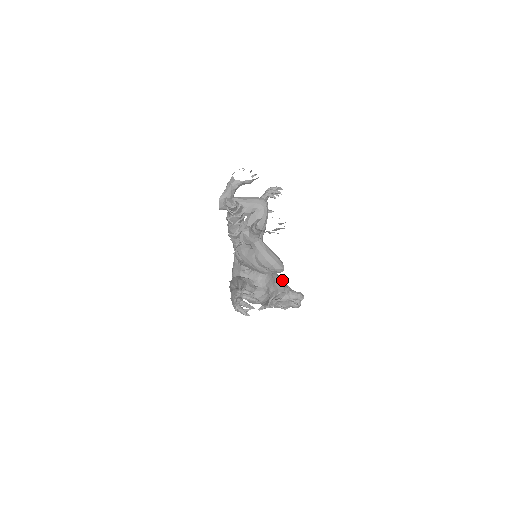
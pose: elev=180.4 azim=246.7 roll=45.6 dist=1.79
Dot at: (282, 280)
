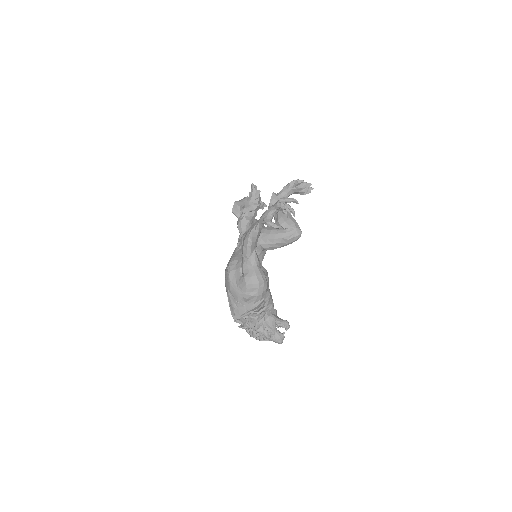
Dot at: occluded
